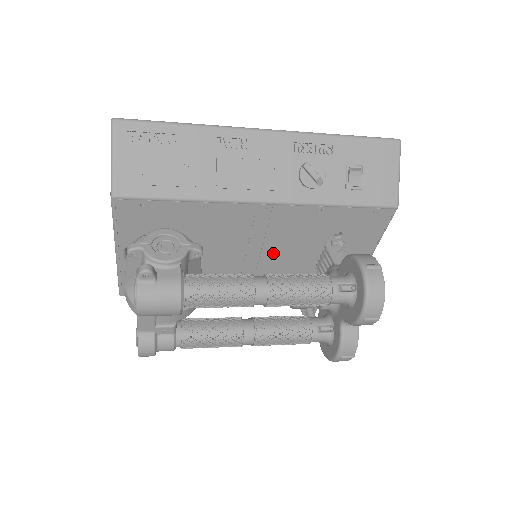
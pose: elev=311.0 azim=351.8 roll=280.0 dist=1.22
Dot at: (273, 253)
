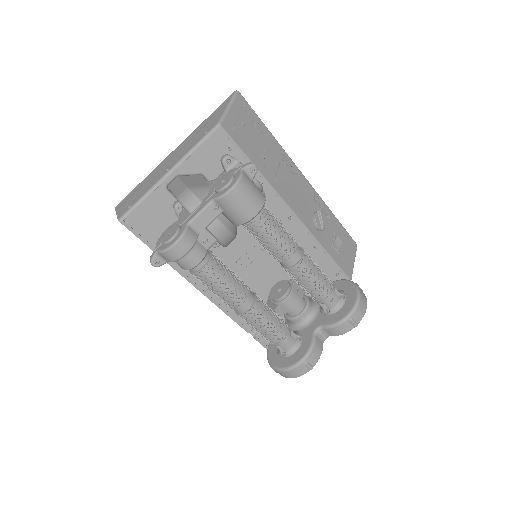
Dot at: (262, 266)
